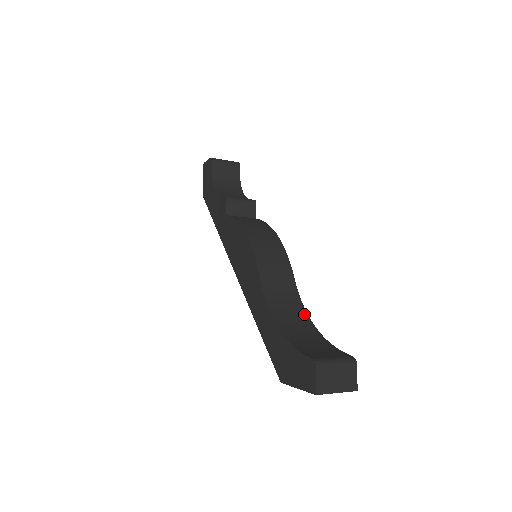
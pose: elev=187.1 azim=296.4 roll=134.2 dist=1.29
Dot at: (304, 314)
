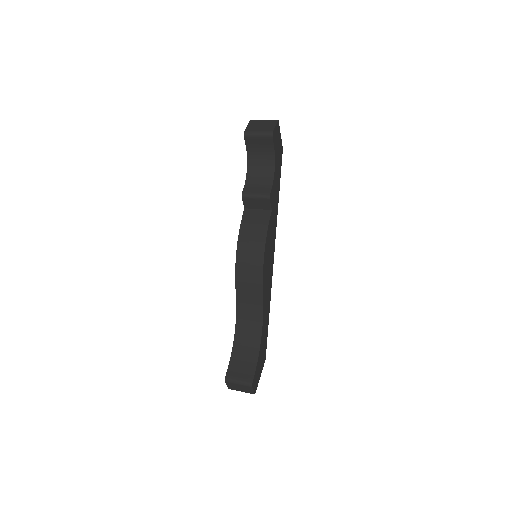
Dot at: (259, 326)
